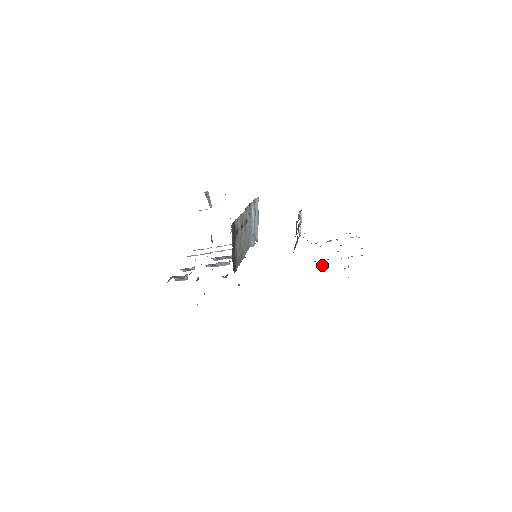
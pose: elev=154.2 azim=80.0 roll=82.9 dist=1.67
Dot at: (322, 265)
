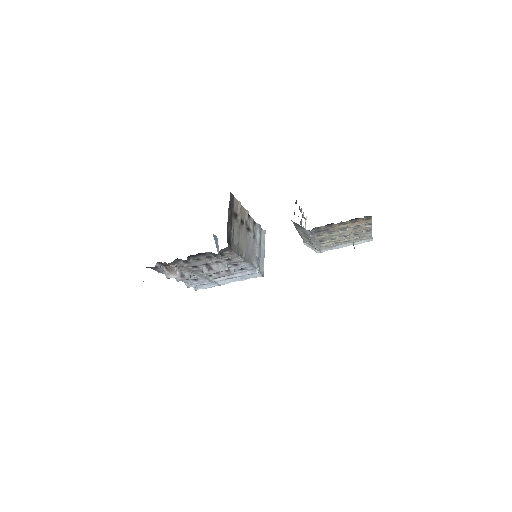
Dot at: (322, 226)
